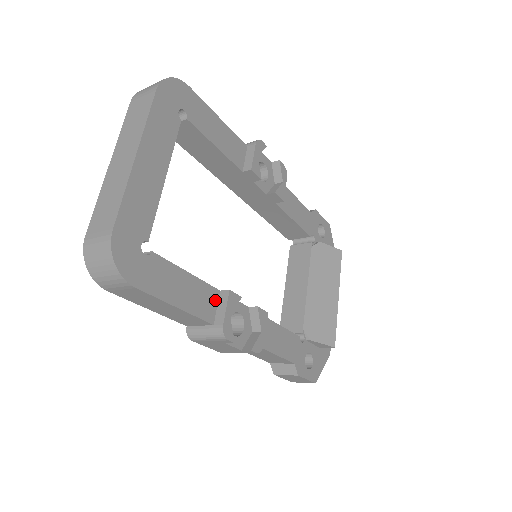
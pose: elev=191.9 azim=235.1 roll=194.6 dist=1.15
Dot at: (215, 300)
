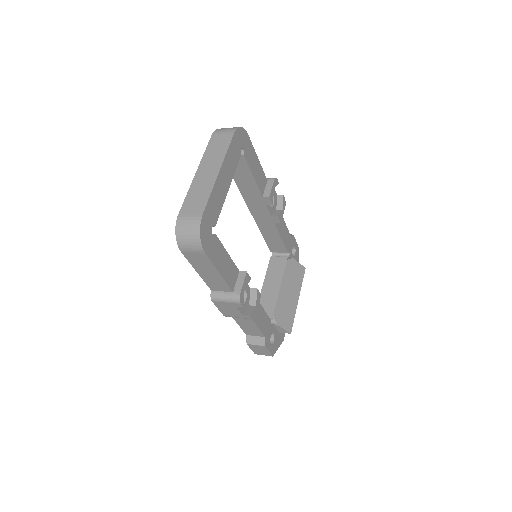
Dot at: (236, 276)
